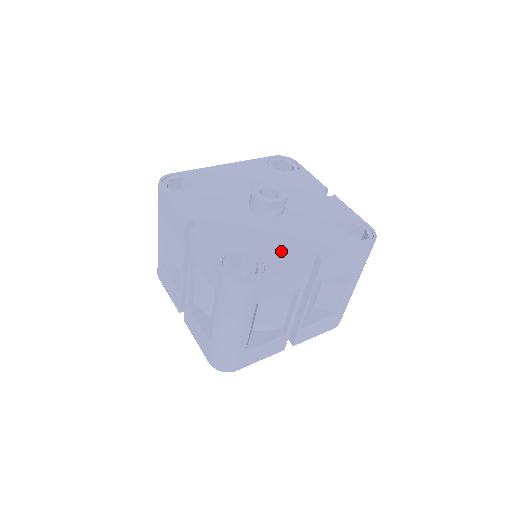
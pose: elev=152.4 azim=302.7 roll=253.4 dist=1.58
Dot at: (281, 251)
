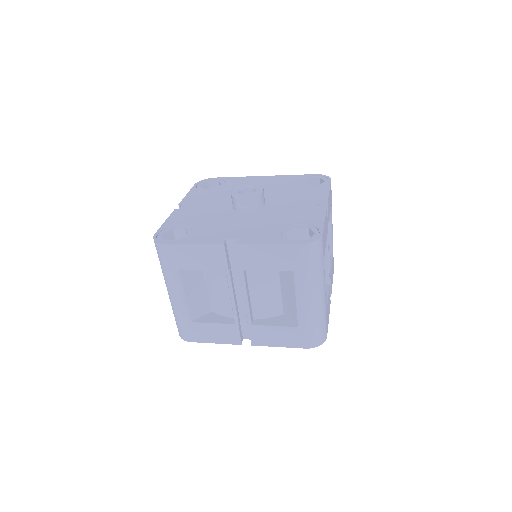
Dot at: (213, 232)
